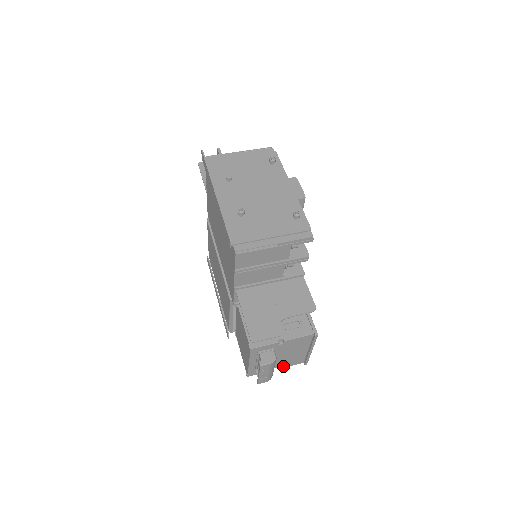
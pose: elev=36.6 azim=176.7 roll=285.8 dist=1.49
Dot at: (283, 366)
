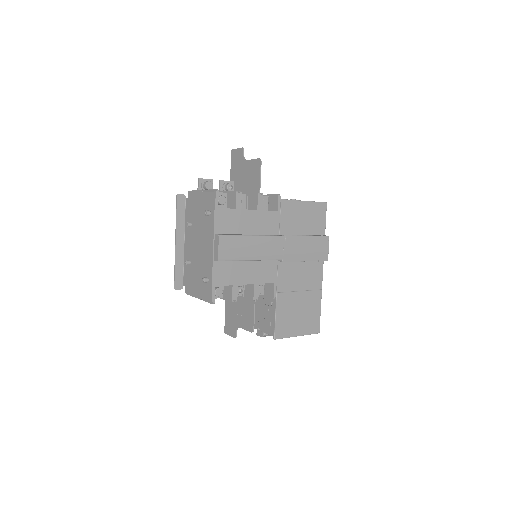
Dot at: occluded
